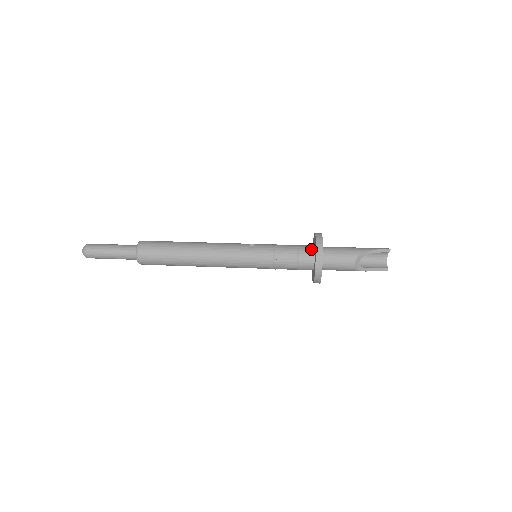
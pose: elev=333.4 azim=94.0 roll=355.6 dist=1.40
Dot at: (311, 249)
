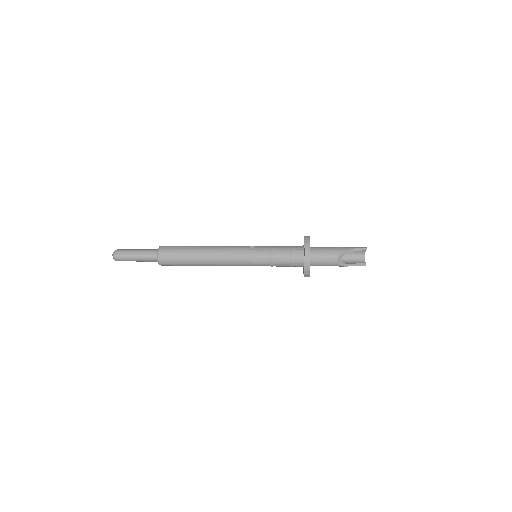
Dot at: (301, 249)
